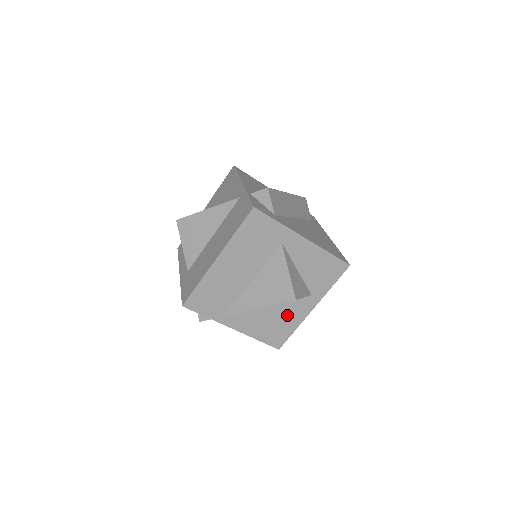
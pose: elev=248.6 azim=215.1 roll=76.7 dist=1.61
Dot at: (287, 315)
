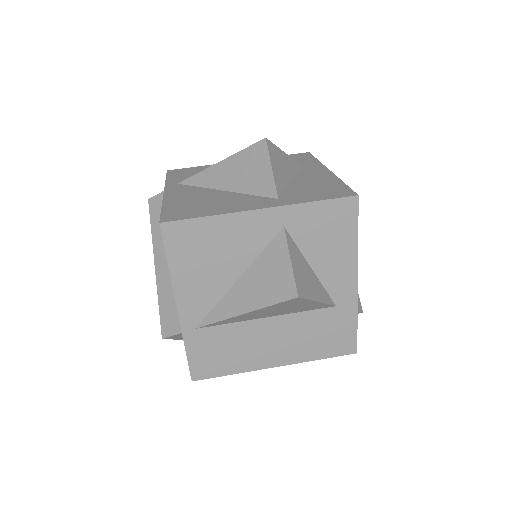
Dot at: (226, 203)
